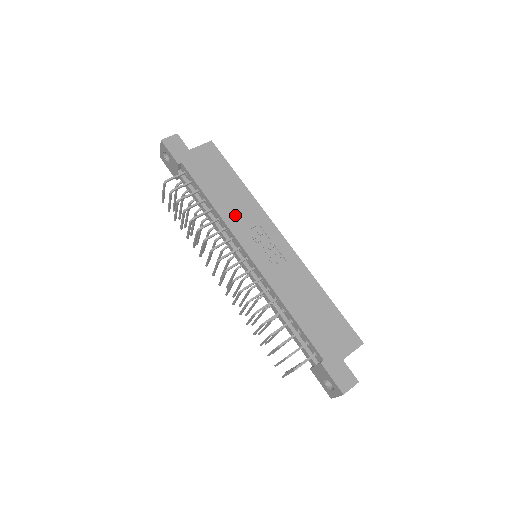
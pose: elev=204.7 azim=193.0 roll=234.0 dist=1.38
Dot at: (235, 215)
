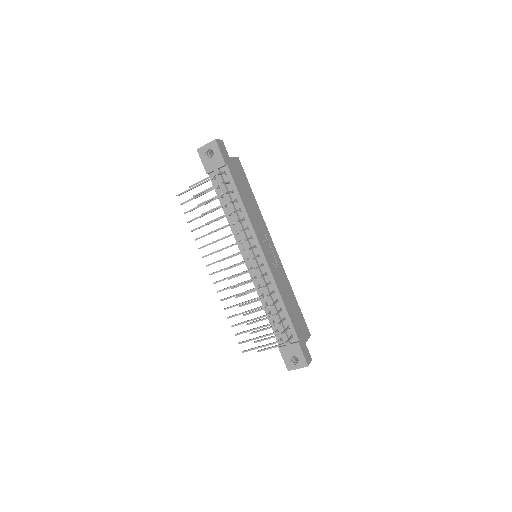
Dot at: (255, 221)
